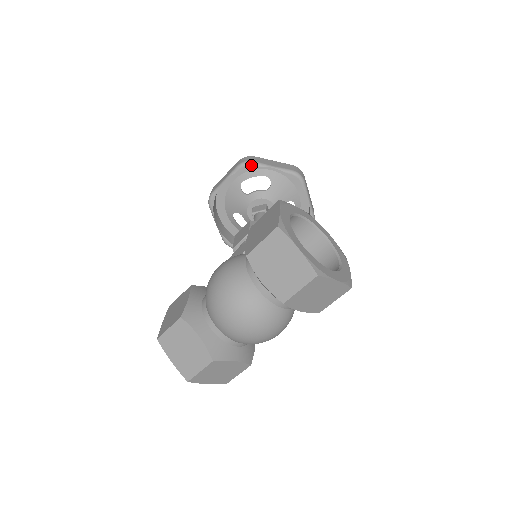
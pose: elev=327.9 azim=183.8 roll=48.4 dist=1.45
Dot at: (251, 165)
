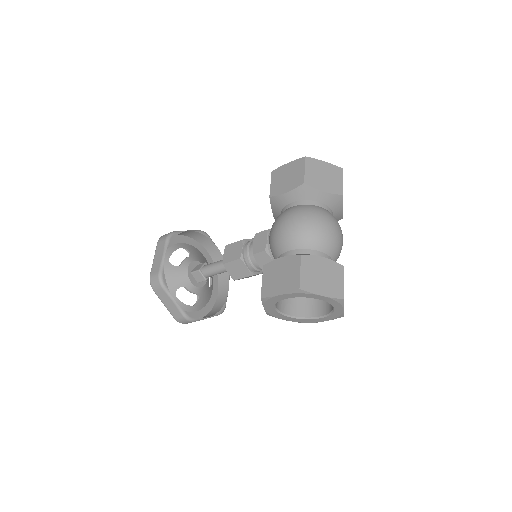
Dot at: (176, 234)
